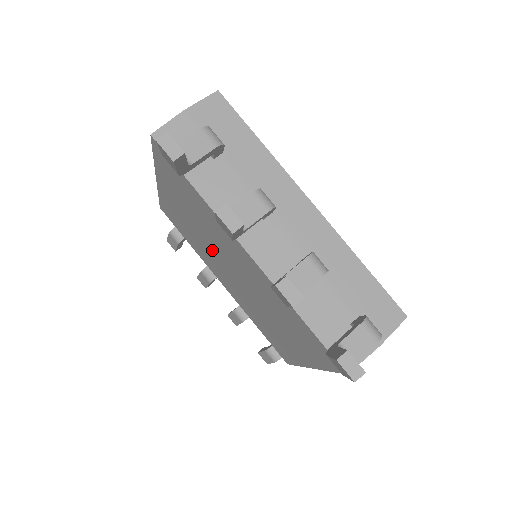
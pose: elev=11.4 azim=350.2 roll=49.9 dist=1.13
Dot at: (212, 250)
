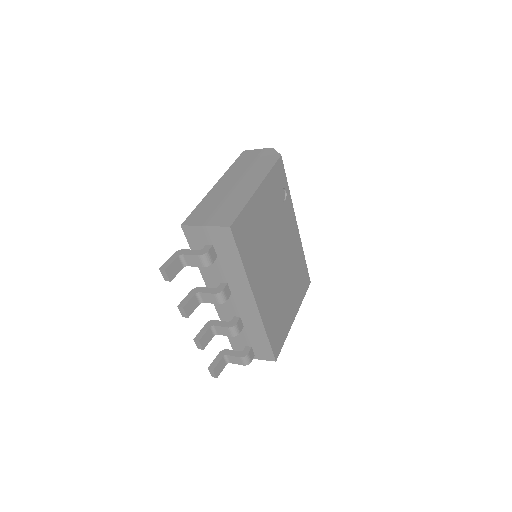
Dot at: occluded
